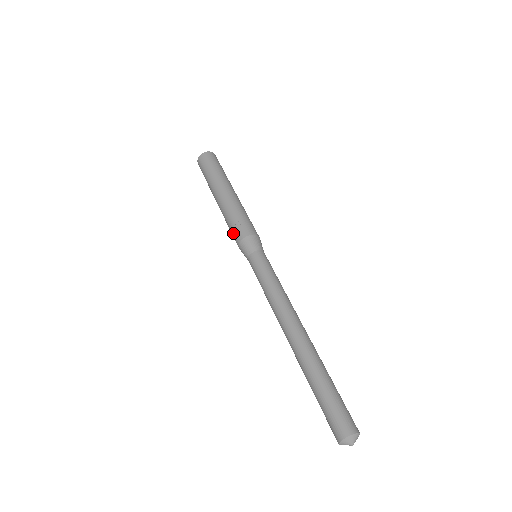
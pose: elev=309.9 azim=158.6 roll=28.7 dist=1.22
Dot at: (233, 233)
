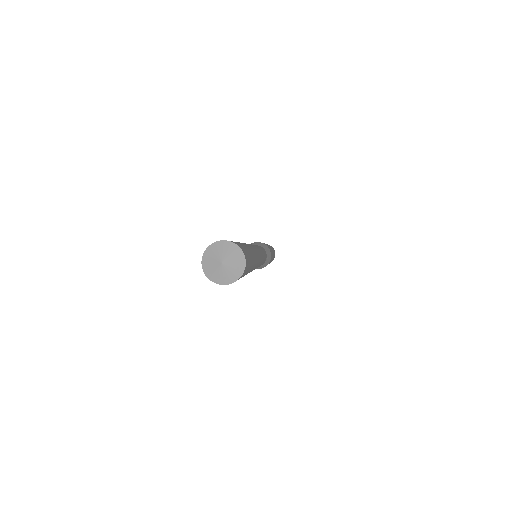
Dot at: occluded
